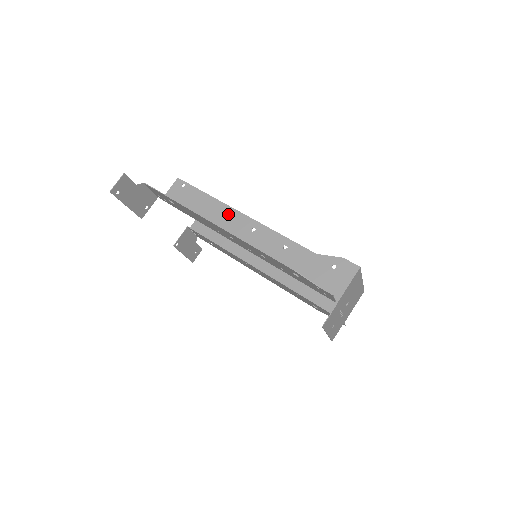
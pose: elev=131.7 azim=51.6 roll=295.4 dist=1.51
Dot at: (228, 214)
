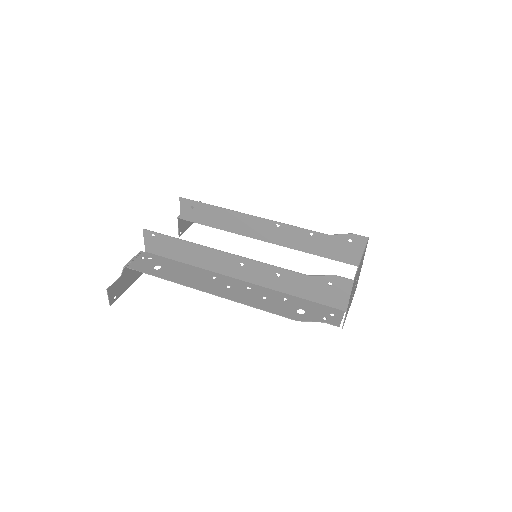
Dot at: (211, 255)
